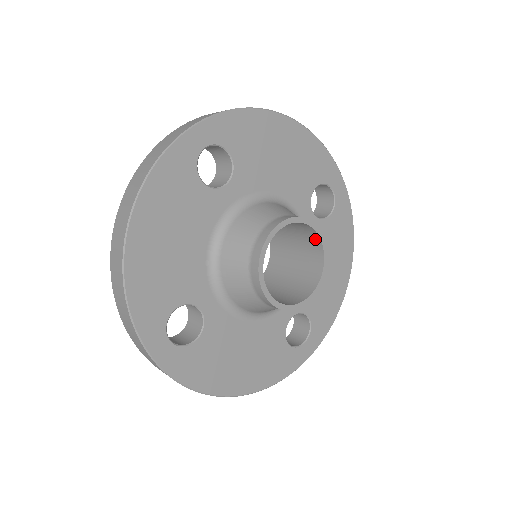
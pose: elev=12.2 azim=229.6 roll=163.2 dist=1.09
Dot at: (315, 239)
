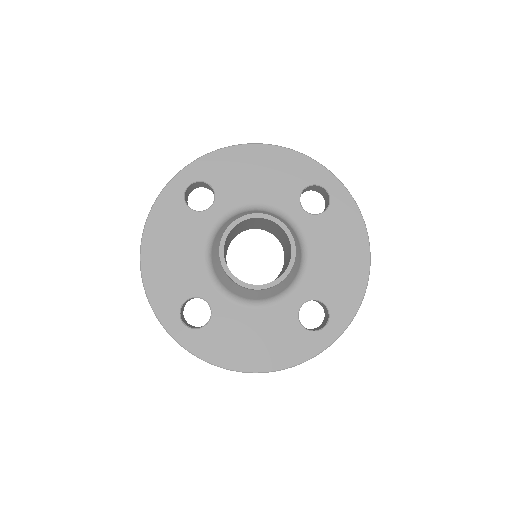
Dot at: (281, 229)
